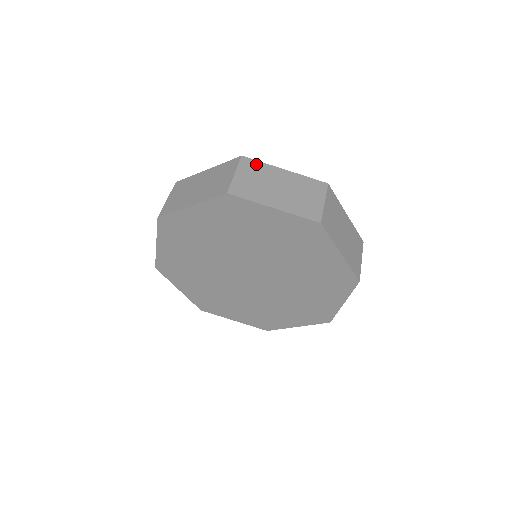
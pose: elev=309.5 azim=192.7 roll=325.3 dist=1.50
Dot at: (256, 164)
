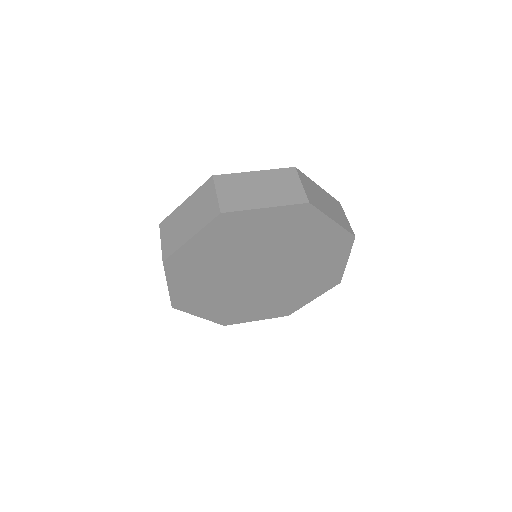
Dot at: (229, 177)
